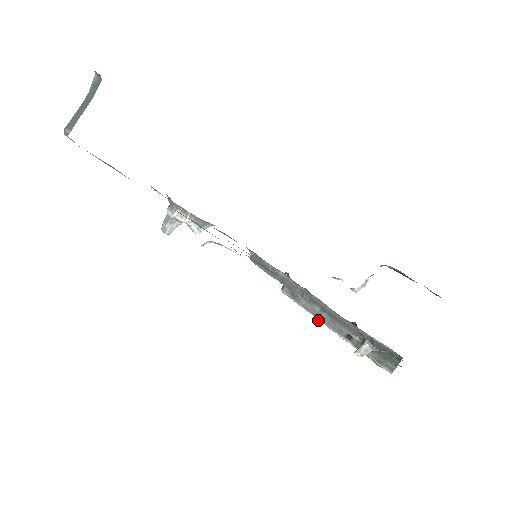
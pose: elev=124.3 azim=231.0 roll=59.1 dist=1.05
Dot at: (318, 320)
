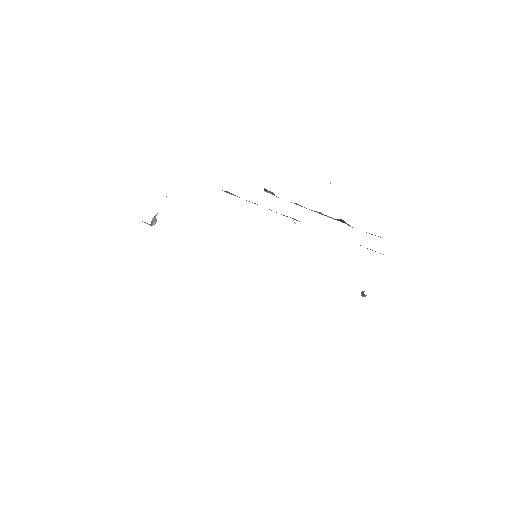
Dot at: (311, 210)
